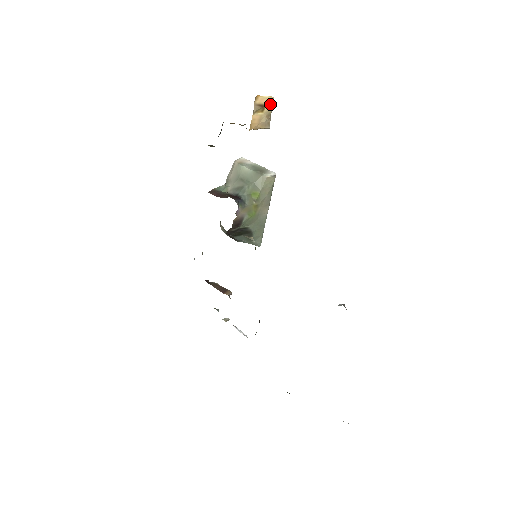
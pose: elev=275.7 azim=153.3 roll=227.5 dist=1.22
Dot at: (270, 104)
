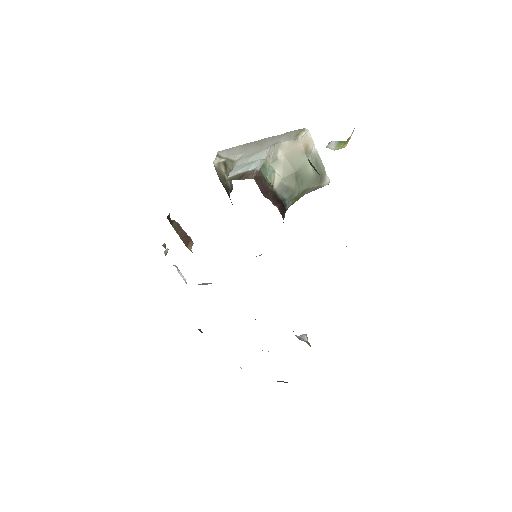
Dot at: occluded
